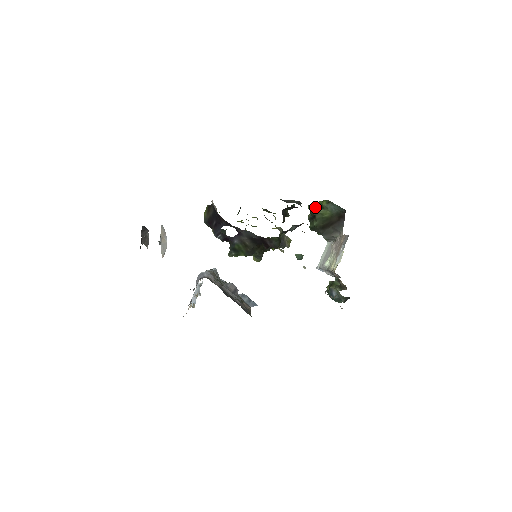
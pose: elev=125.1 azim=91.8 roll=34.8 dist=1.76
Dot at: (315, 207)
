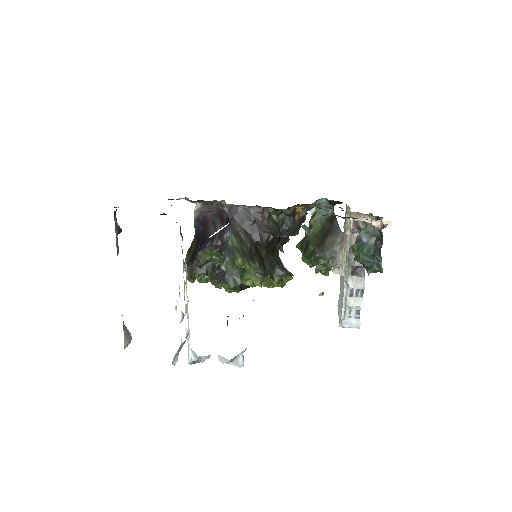
Dot at: (304, 237)
